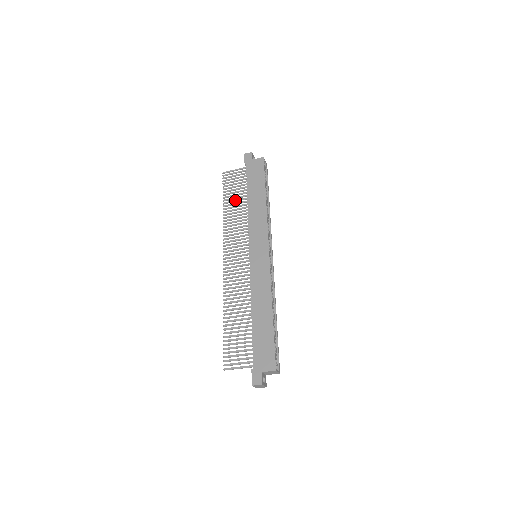
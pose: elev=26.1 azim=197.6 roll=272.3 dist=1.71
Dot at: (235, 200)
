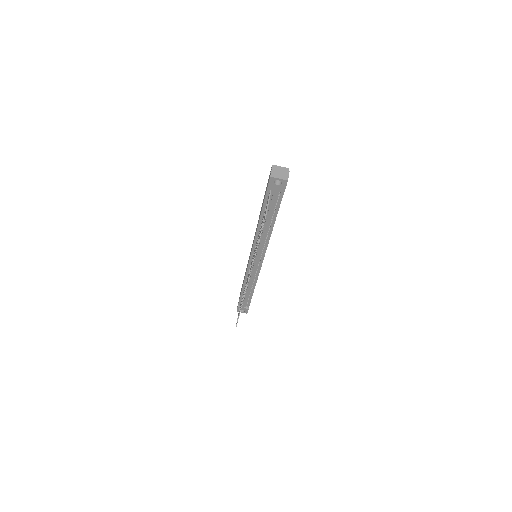
Dot at: (241, 302)
